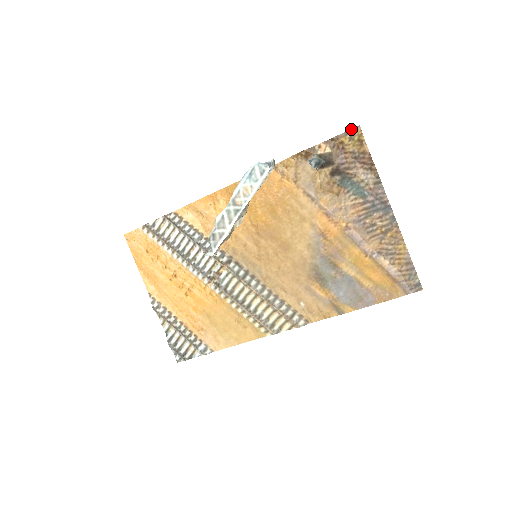
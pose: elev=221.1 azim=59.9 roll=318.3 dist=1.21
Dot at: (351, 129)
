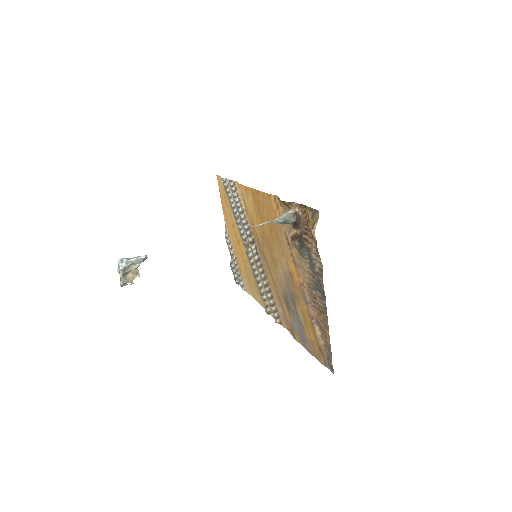
Dot at: (313, 209)
